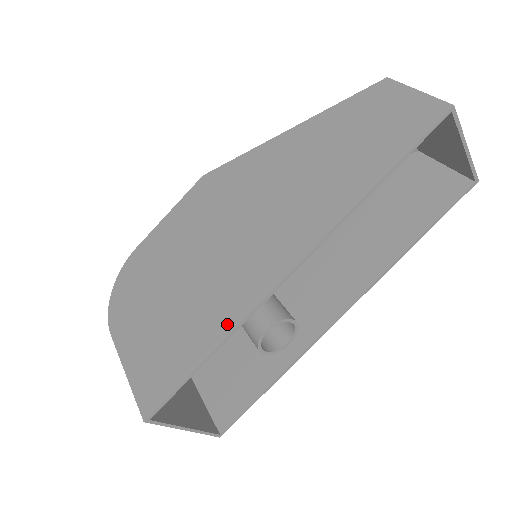
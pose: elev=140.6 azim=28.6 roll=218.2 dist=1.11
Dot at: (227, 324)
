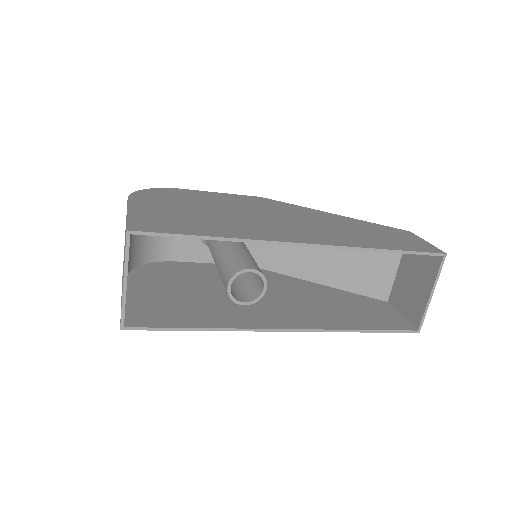
Dot at: (239, 235)
